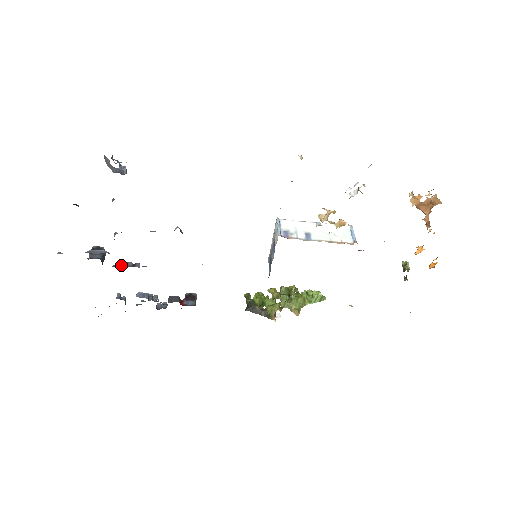
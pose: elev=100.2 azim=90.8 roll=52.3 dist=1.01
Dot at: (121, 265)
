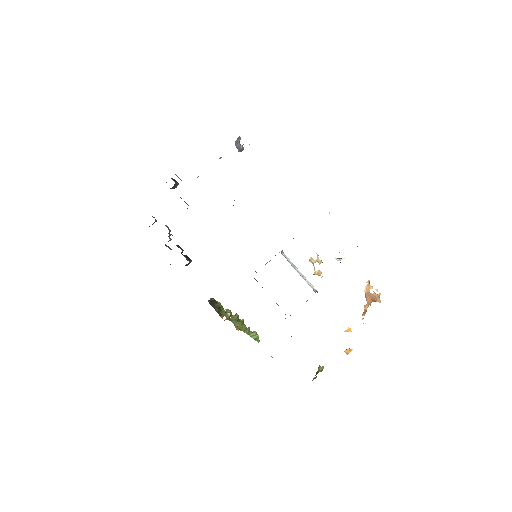
Dot at: occluded
